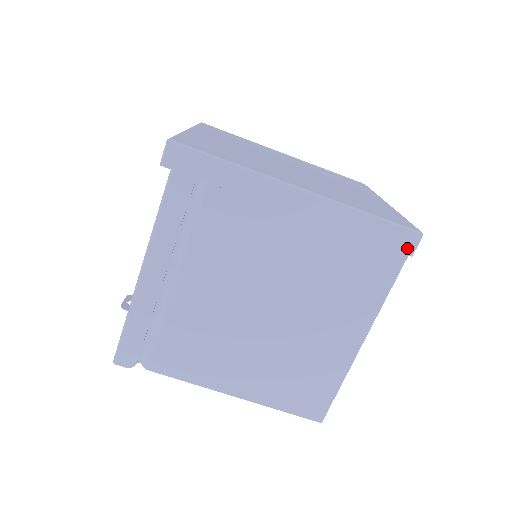
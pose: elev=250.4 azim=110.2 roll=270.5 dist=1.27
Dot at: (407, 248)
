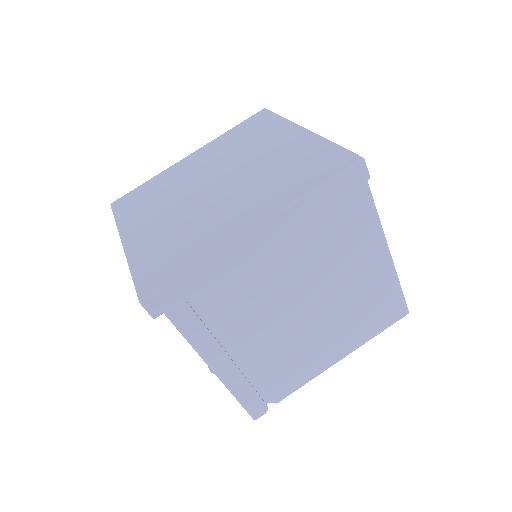
Dot at: (362, 178)
